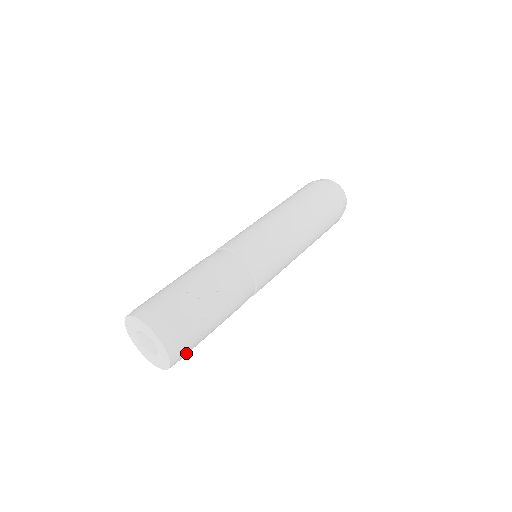
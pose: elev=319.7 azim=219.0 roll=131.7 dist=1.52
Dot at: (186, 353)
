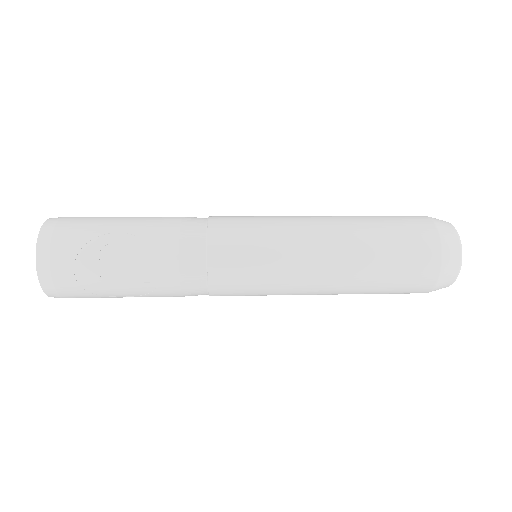
Dot at: (77, 297)
